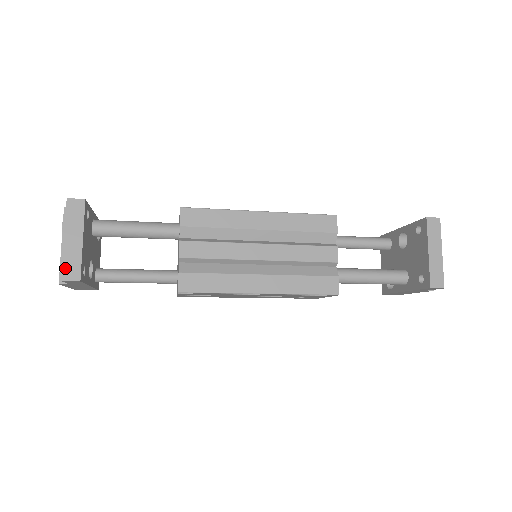
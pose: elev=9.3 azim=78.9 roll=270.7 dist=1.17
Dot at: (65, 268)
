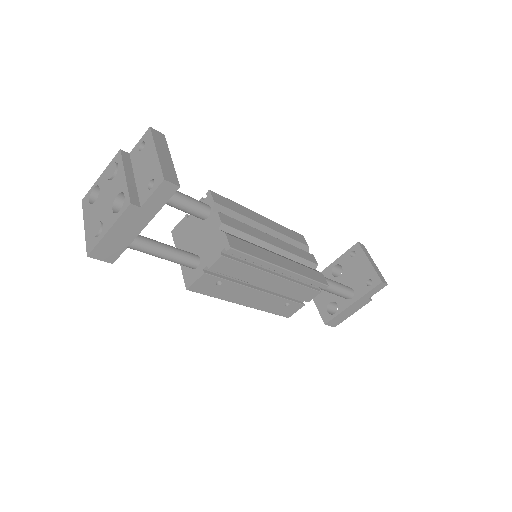
Dot at: (164, 172)
